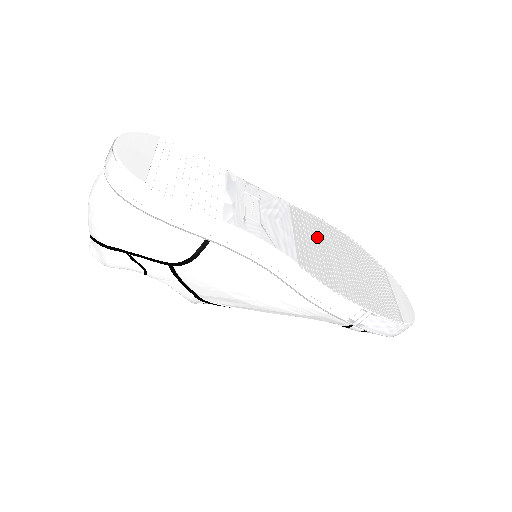
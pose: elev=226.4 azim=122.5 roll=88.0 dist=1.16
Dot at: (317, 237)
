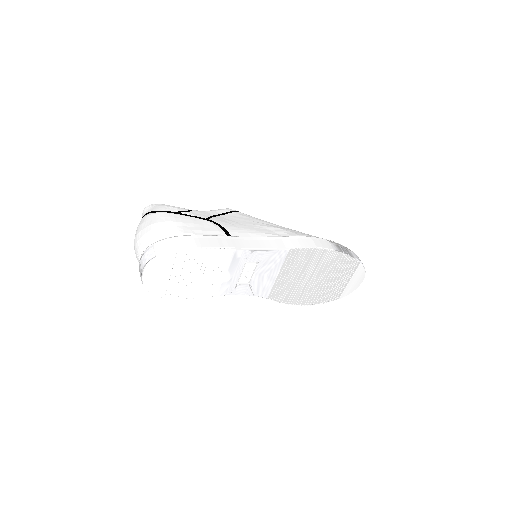
Dot at: (301, 268)
